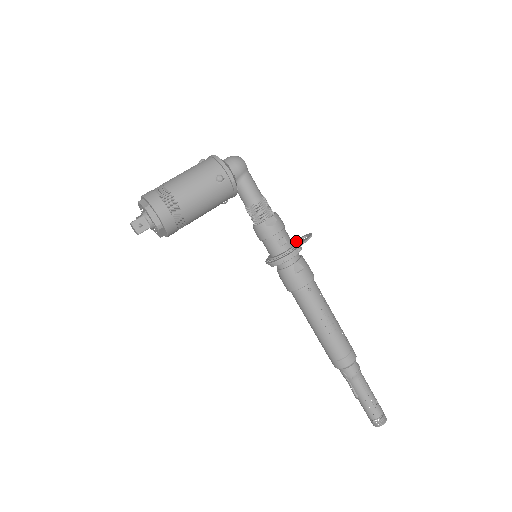
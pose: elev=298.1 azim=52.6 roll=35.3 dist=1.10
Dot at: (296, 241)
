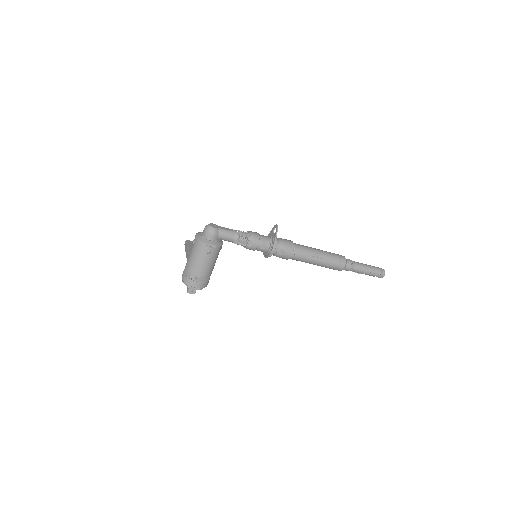
Dot at: (272, 235)
